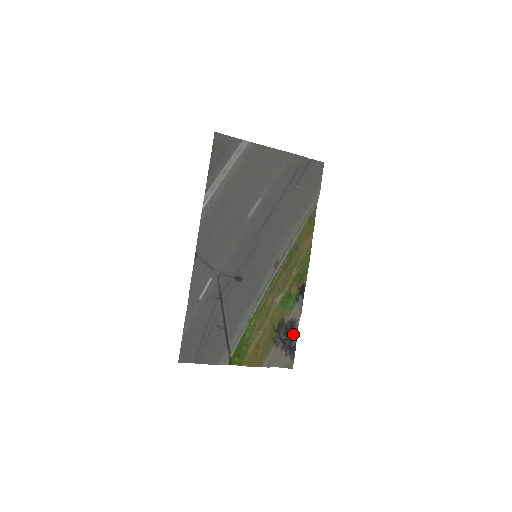
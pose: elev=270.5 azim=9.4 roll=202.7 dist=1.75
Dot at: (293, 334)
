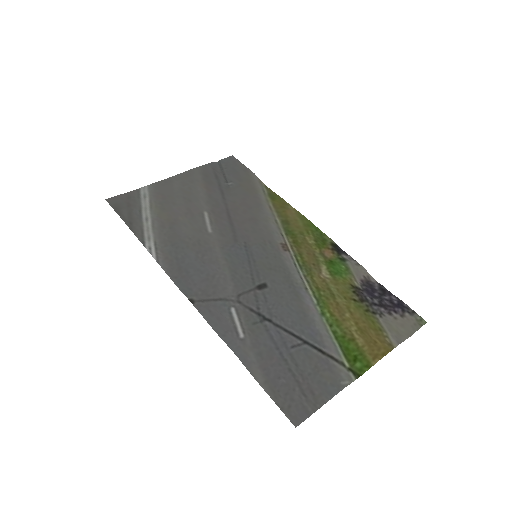
Dot at: (381, 292)
